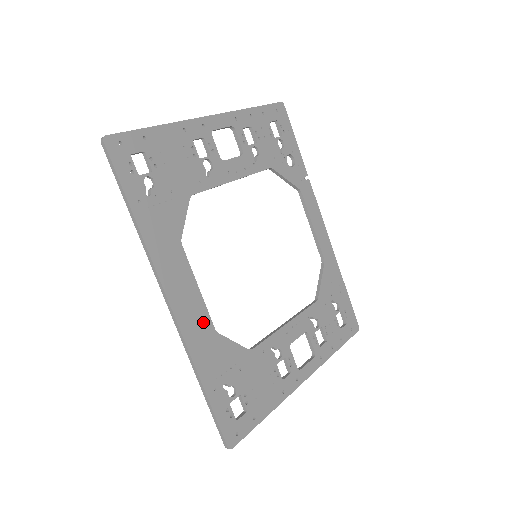
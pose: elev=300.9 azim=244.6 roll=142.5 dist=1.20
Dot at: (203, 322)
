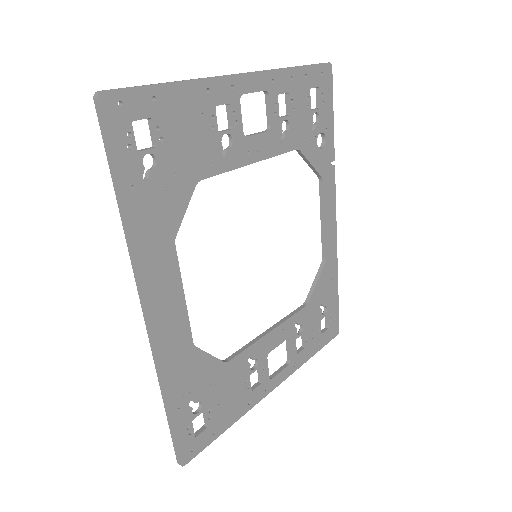
Dot at: (181, 335)
